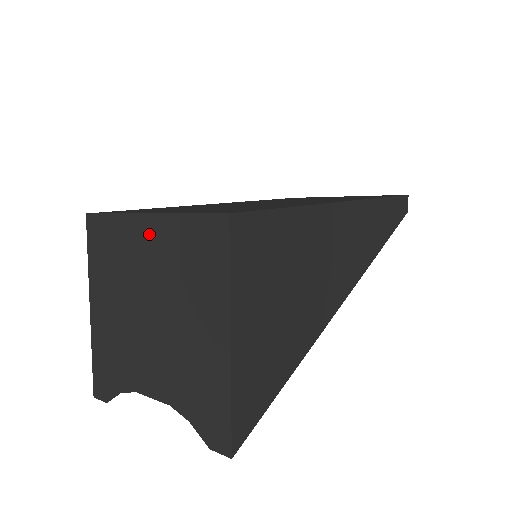
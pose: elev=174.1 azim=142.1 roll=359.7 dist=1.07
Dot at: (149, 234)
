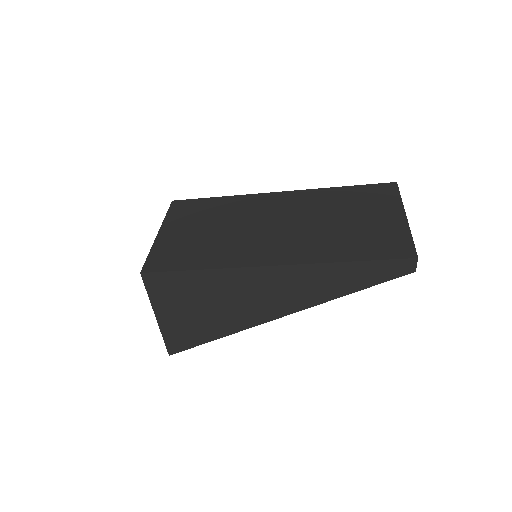
Dot at: occluded
